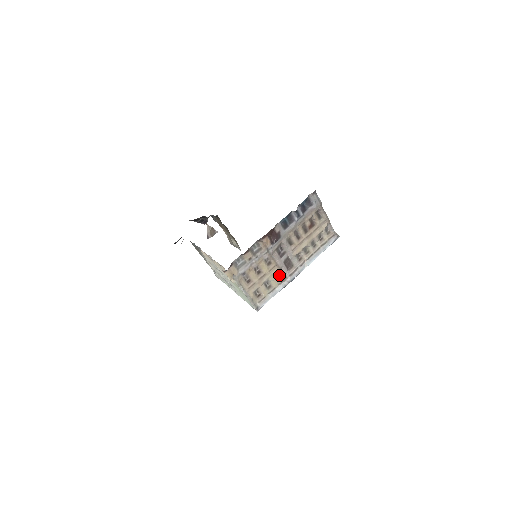
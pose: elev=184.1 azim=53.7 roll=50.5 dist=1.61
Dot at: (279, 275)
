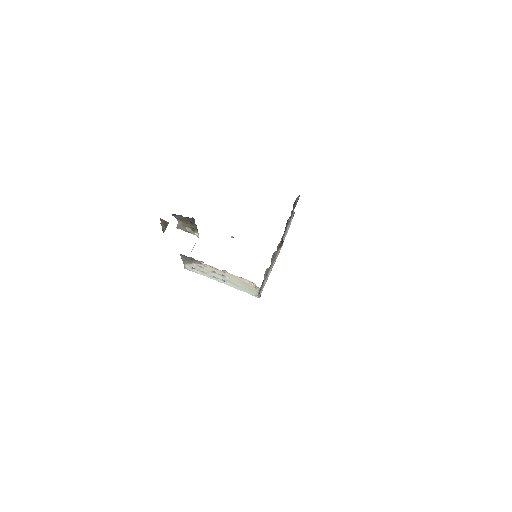
Dot at: occluded
